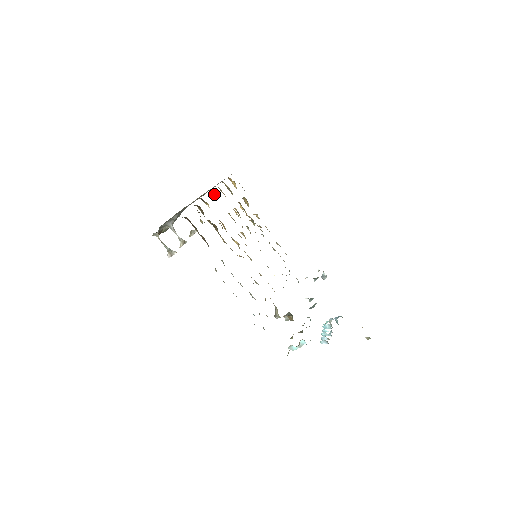
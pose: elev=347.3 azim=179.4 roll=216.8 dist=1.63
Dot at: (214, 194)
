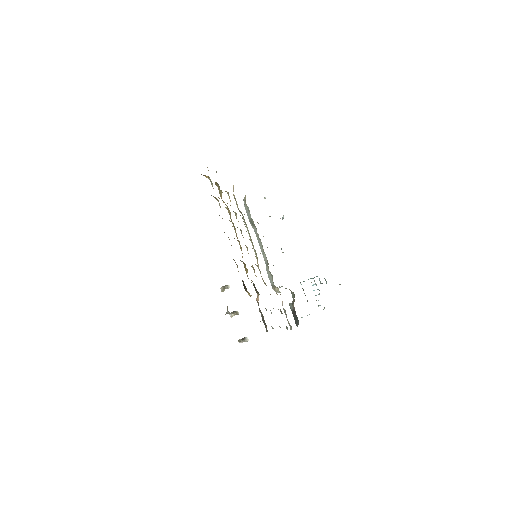
Dot at: occluded
